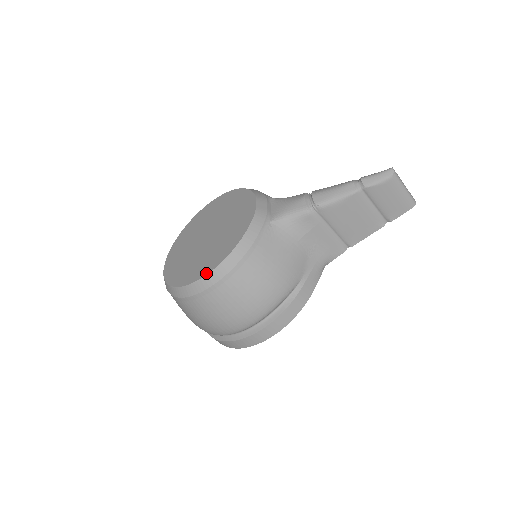
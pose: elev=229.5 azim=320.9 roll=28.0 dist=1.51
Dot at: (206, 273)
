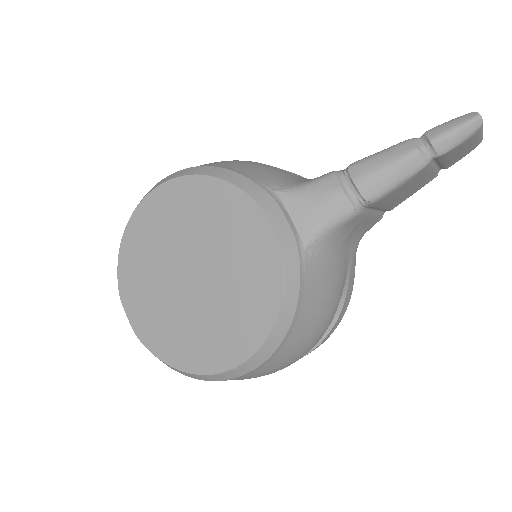
Dot at: (242, 360)
